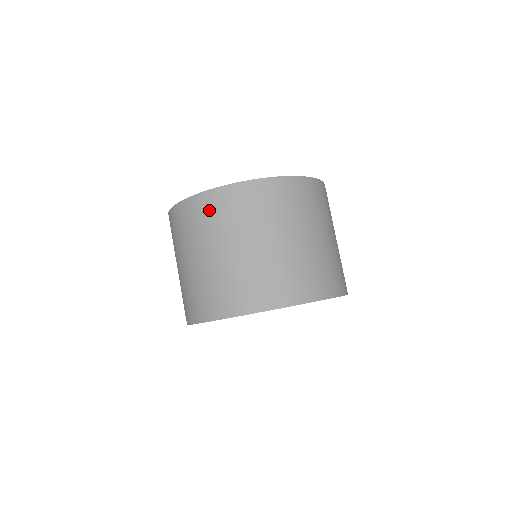
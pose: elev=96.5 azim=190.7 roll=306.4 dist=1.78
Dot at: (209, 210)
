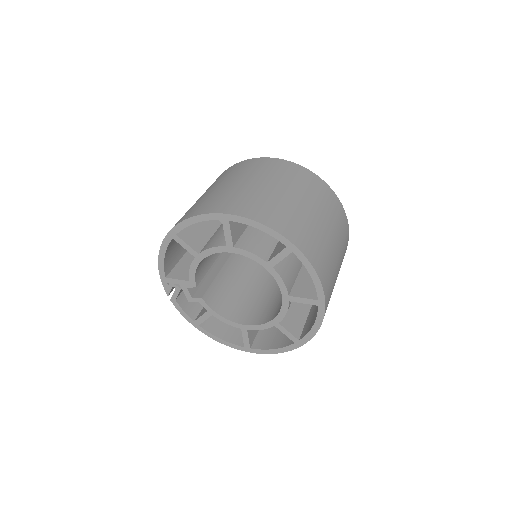
Dot at: (283, 168)
